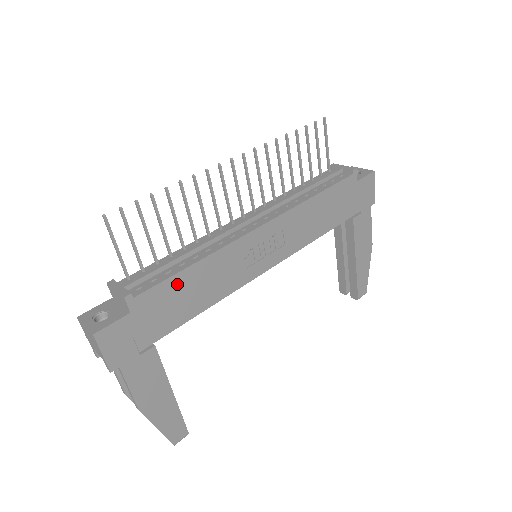
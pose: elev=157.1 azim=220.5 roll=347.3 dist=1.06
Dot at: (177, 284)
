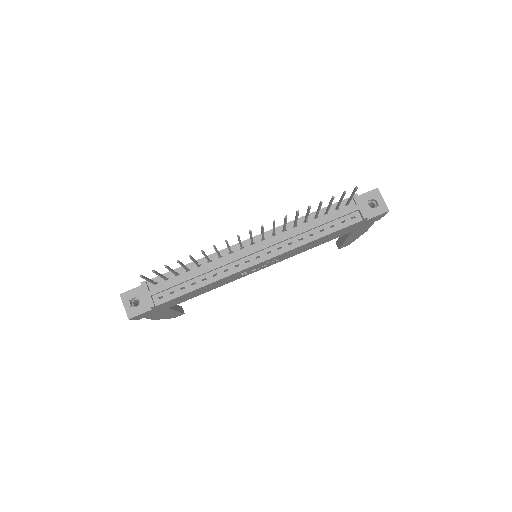
Dot at: (187, 295)
